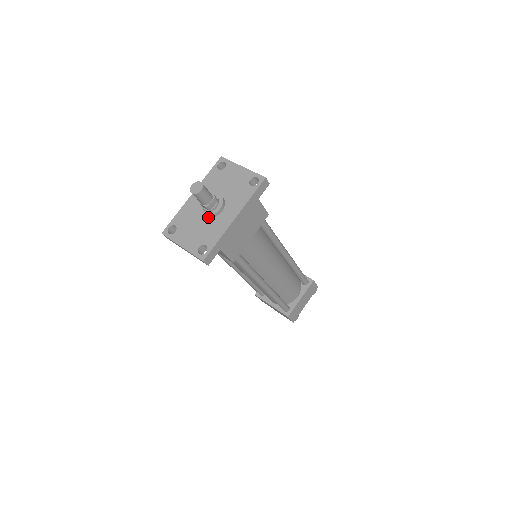
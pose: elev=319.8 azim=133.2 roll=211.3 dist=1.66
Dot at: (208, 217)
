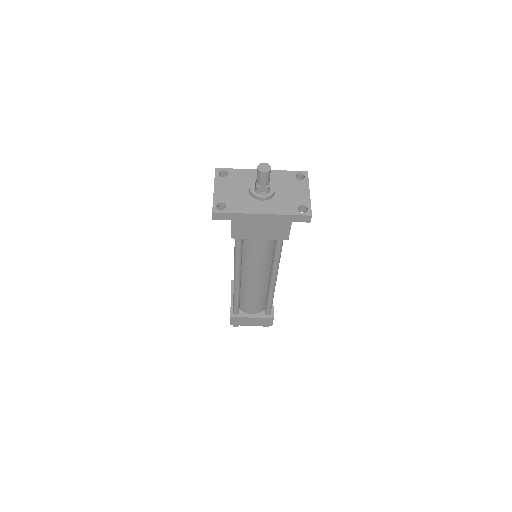
Dot at: (251, 193)
